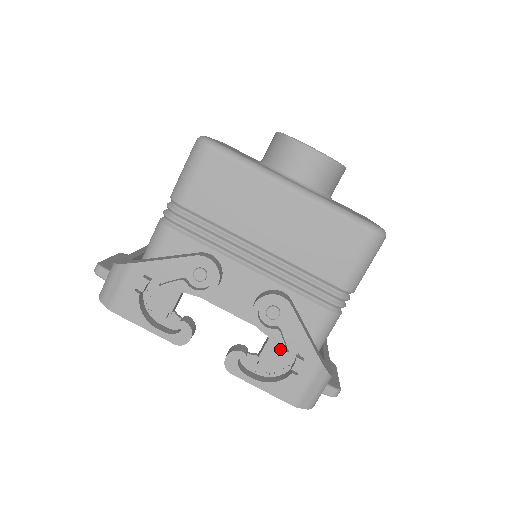
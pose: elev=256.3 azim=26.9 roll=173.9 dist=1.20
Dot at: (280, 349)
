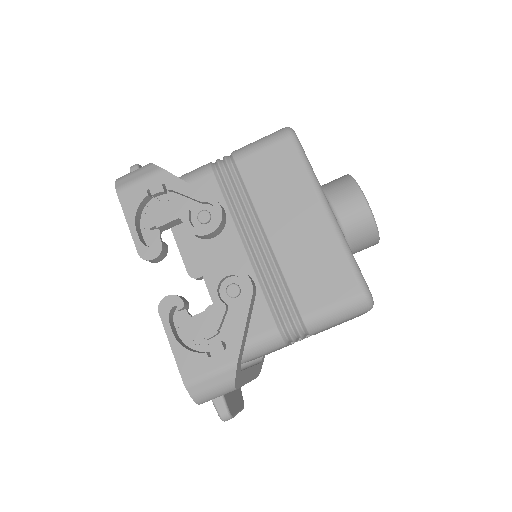
Dot at: (214, 324)
